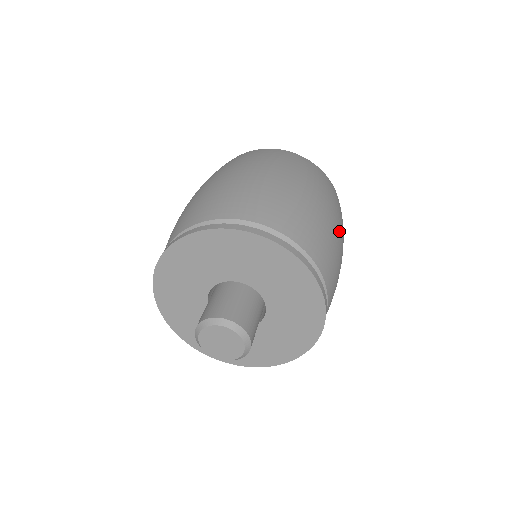
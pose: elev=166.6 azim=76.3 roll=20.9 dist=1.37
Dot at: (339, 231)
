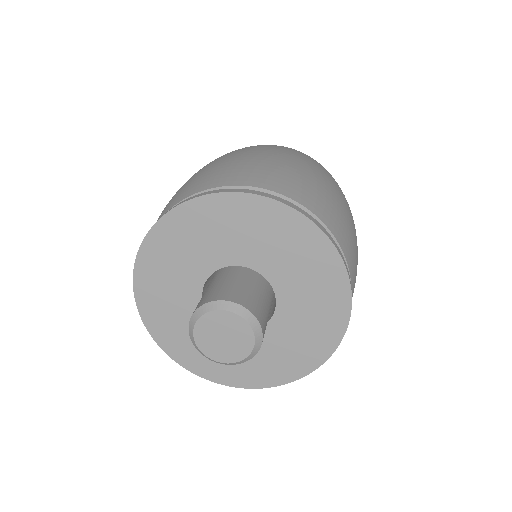
Dot at: (355, 231)
